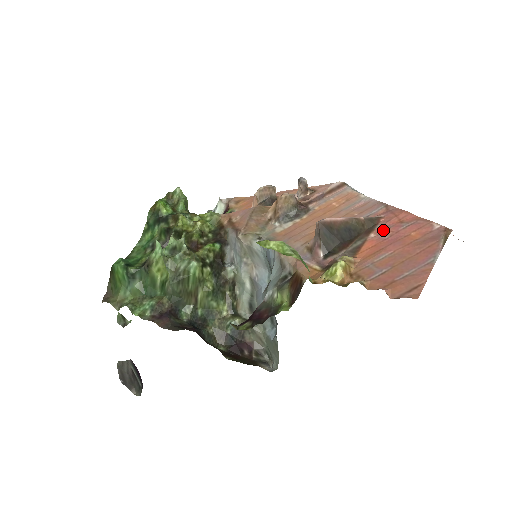
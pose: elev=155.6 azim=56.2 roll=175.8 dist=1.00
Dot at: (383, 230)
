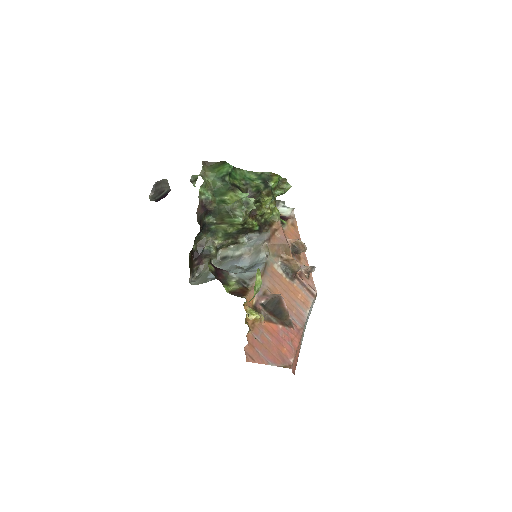
Dot at: (285, 332)
